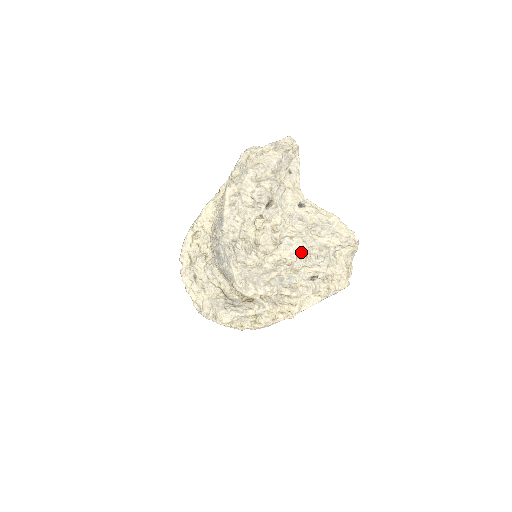
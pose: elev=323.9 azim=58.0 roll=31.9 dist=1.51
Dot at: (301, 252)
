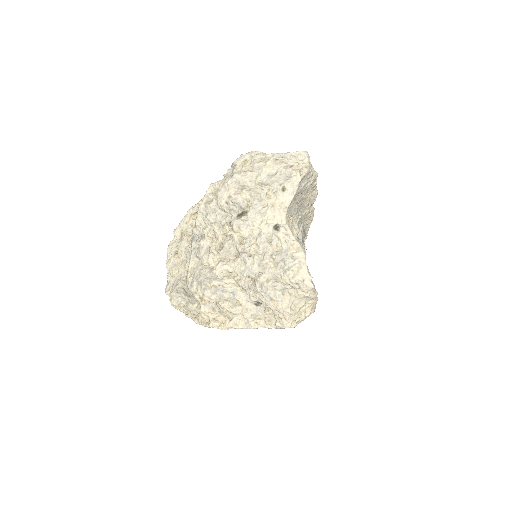
Dot at: (251, 274)
